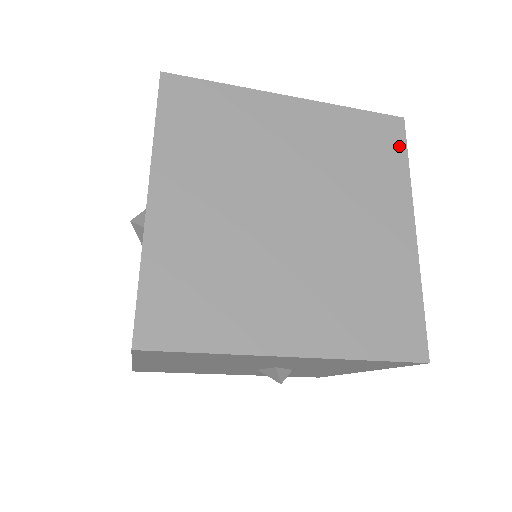
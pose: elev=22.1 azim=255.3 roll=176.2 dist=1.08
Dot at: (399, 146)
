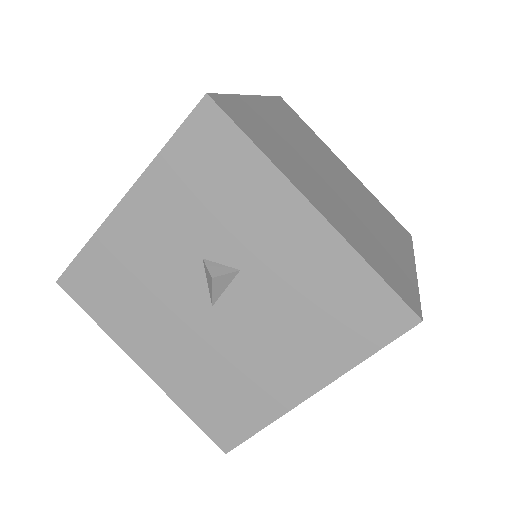
Dot at: (298, 117)
